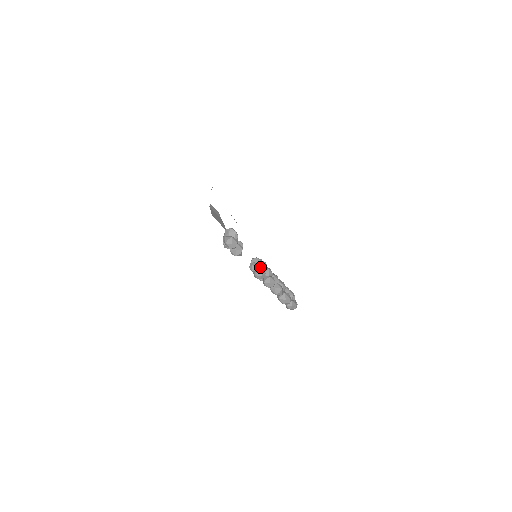
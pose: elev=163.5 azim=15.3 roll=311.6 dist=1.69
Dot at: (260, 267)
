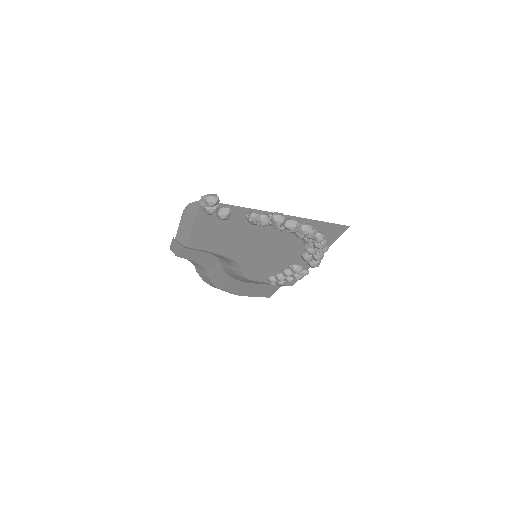
Dot at: occluded
